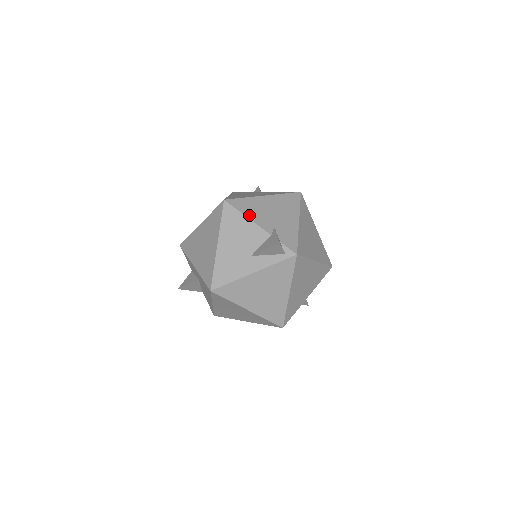
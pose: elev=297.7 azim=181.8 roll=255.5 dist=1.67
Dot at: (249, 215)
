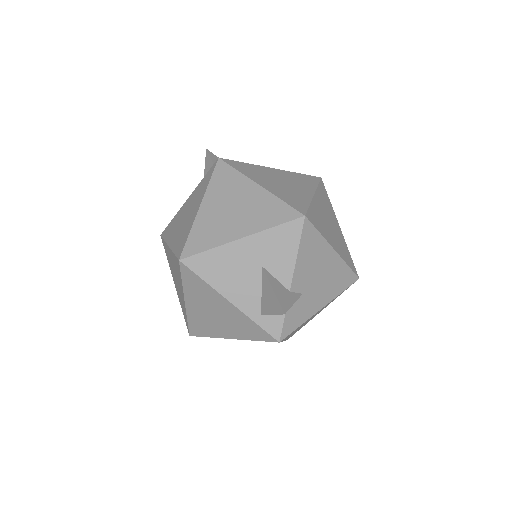
Dot at: occluded
